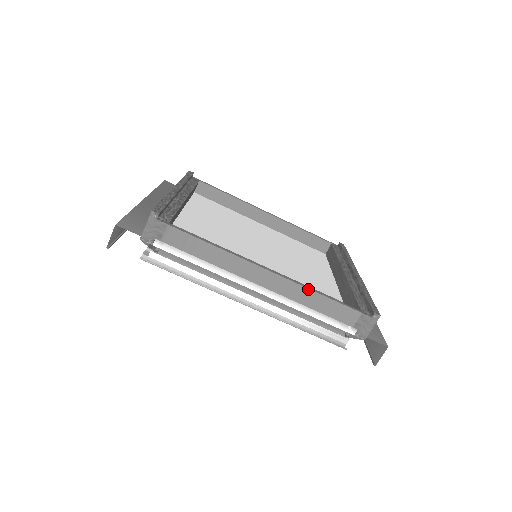
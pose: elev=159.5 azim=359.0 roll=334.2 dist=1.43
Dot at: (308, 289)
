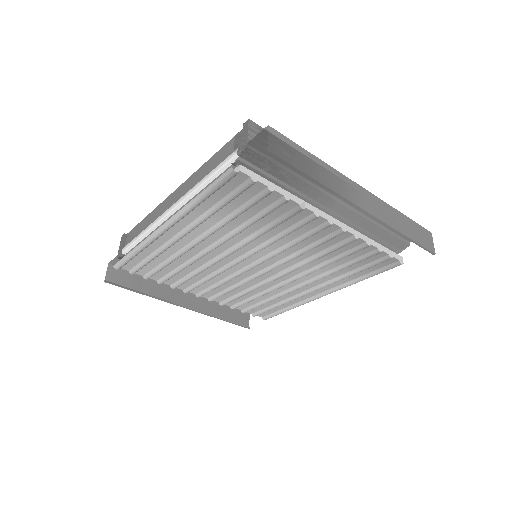
Dot at: (196, 172)
